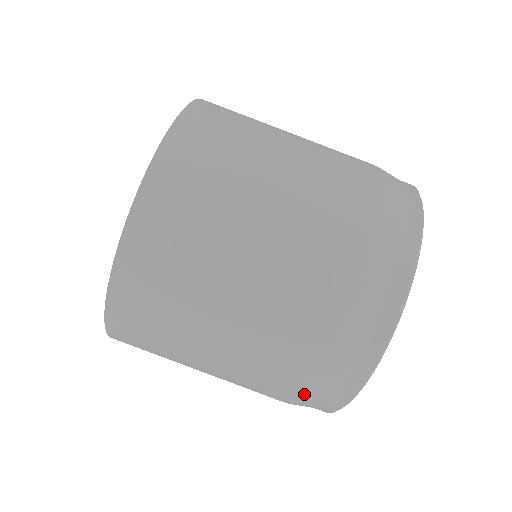
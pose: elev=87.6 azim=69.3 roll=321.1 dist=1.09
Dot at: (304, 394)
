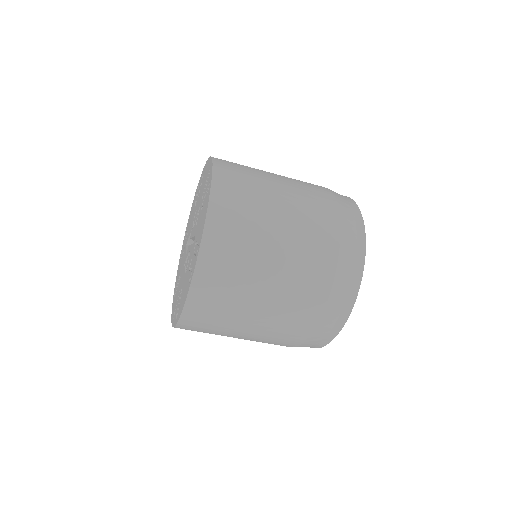
Dot at: occluded
